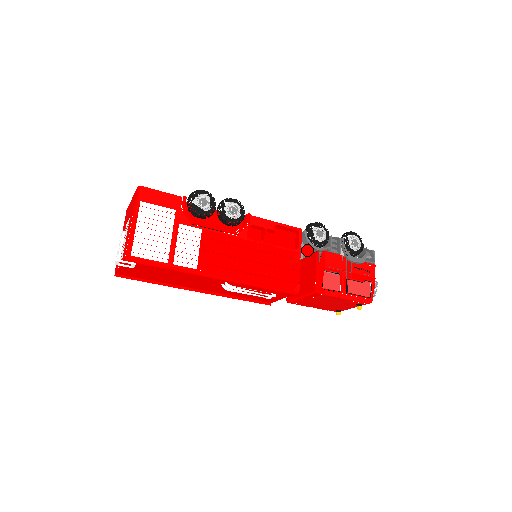
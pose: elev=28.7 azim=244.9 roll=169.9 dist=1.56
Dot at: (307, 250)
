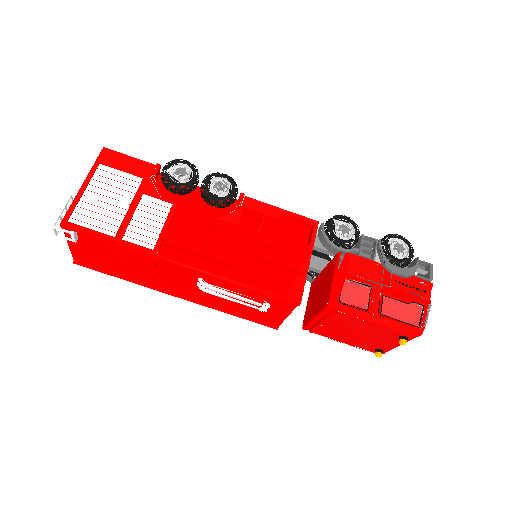
Dot at: (329, 254)
